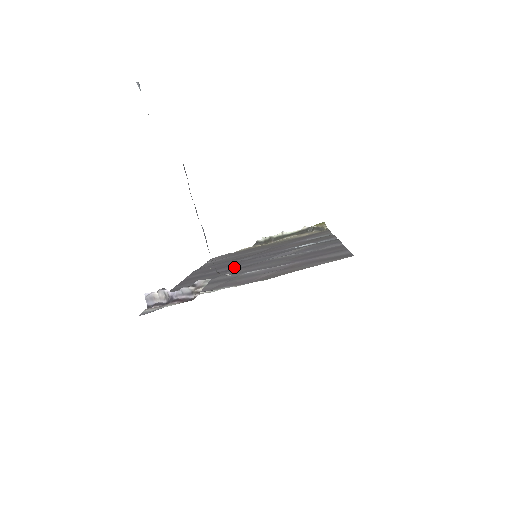
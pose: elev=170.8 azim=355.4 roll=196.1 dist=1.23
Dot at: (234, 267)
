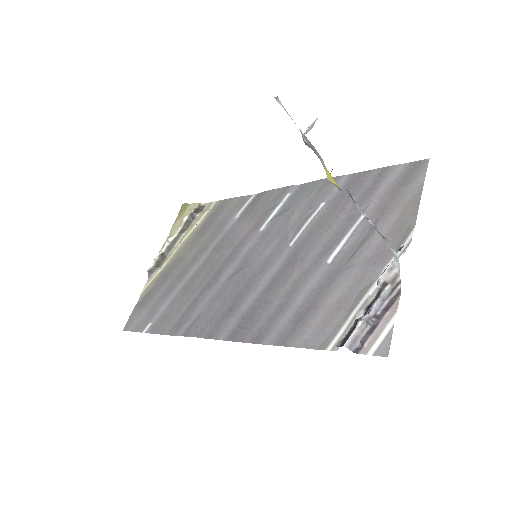
Dot at: (266, 278)
